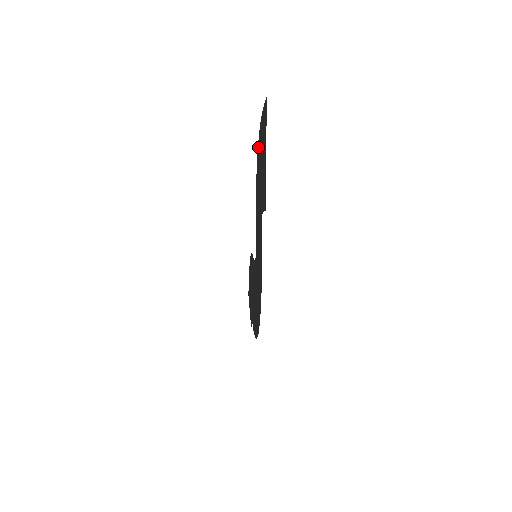
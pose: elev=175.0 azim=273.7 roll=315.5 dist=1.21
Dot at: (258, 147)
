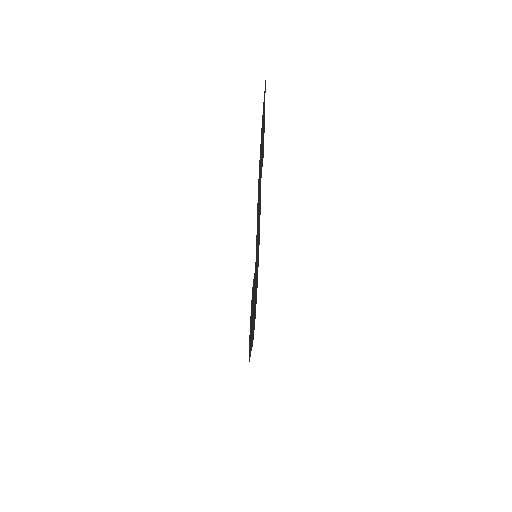
Dot at: occluded
